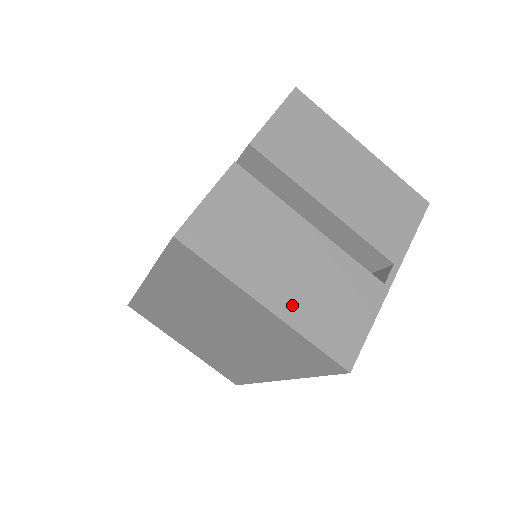
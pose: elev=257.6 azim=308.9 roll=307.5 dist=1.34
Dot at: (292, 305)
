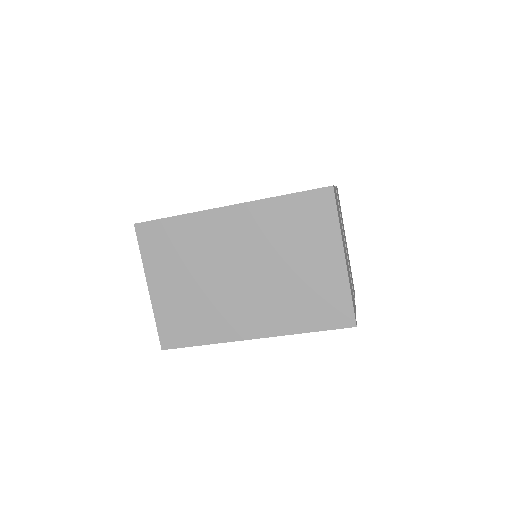
Dot at: occluded
